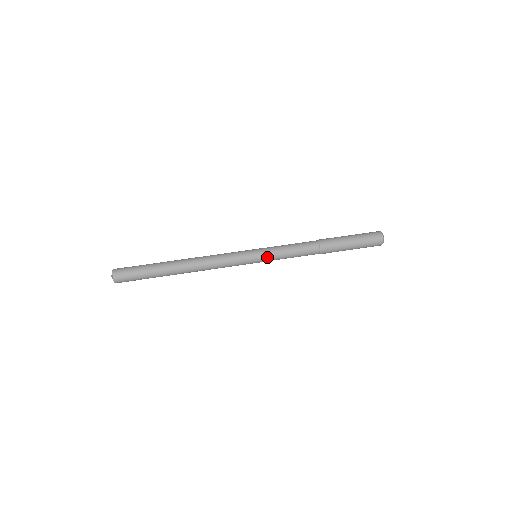
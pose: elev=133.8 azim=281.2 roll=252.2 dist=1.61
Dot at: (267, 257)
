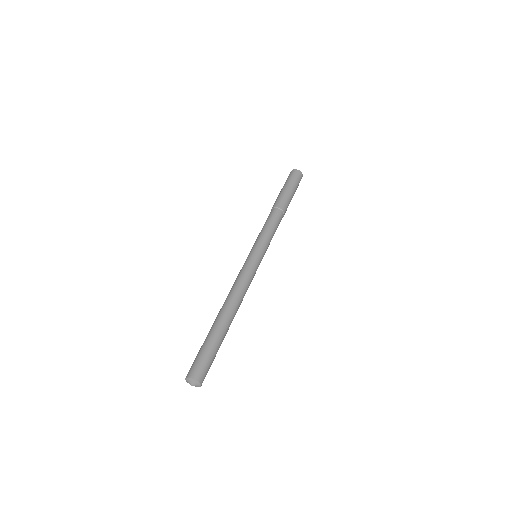
Dot at: (265, 248)
